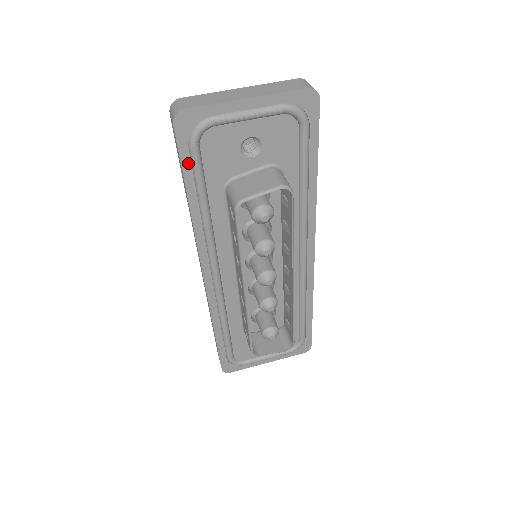
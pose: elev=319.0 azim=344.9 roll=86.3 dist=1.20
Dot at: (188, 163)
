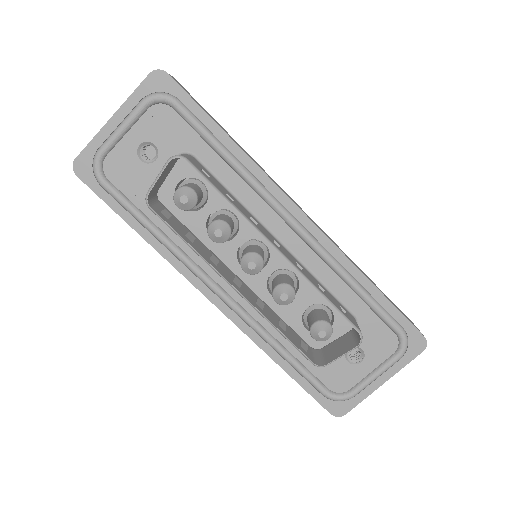
Dot at: (111, 199)
